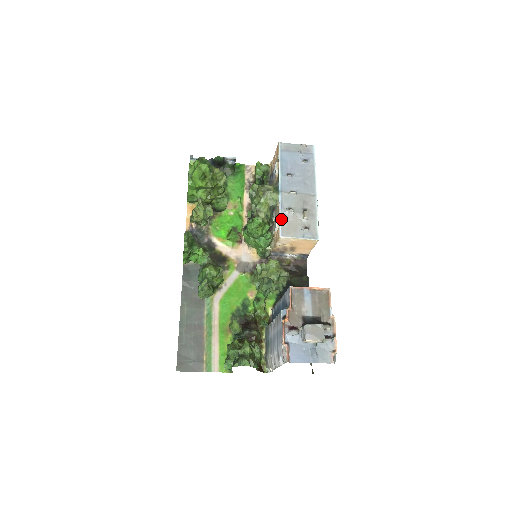
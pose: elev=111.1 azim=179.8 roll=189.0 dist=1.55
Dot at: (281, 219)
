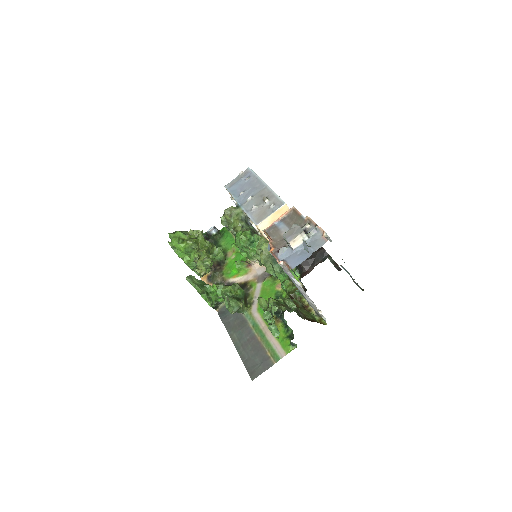
Dot at: (251, 217)
